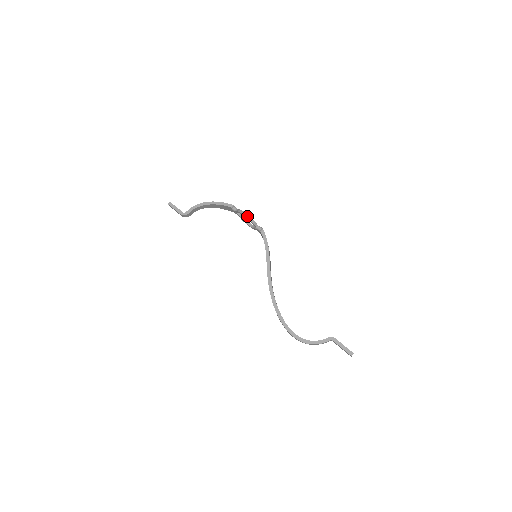
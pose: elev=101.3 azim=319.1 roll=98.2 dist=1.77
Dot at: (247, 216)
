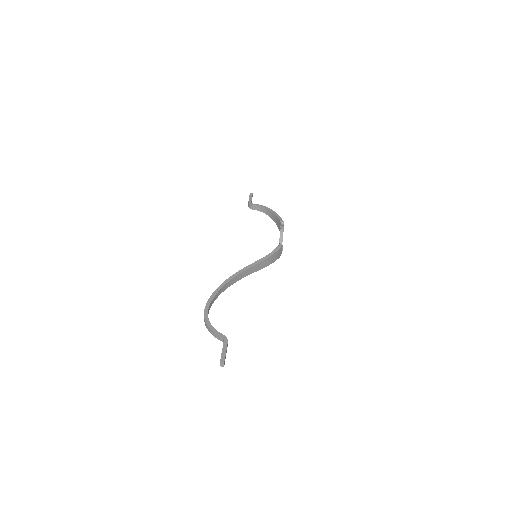
Dot at: (282, 229)
